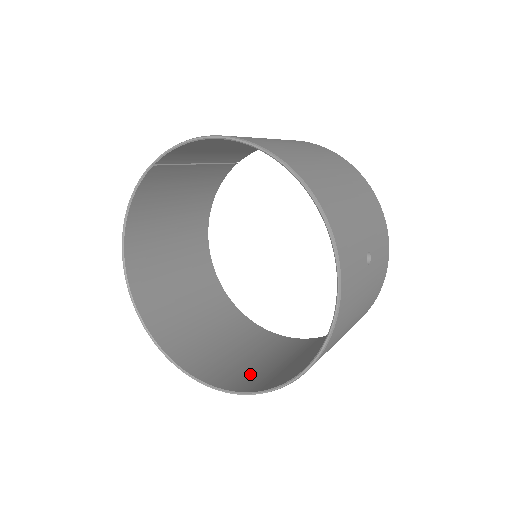
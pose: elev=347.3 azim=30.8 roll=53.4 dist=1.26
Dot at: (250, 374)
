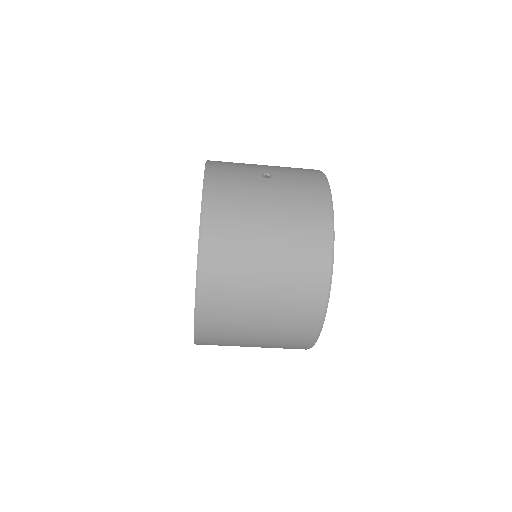
Dot at: (229, 315)
